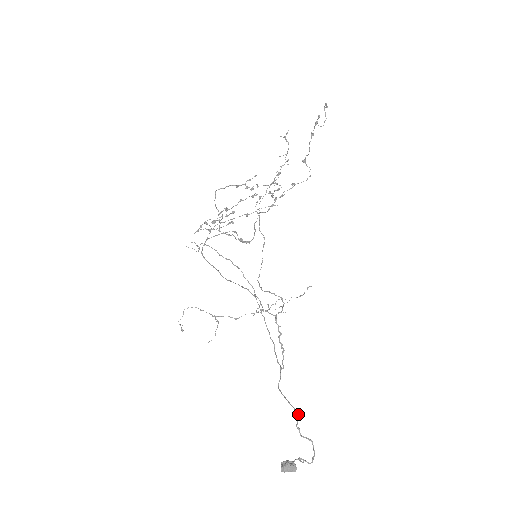
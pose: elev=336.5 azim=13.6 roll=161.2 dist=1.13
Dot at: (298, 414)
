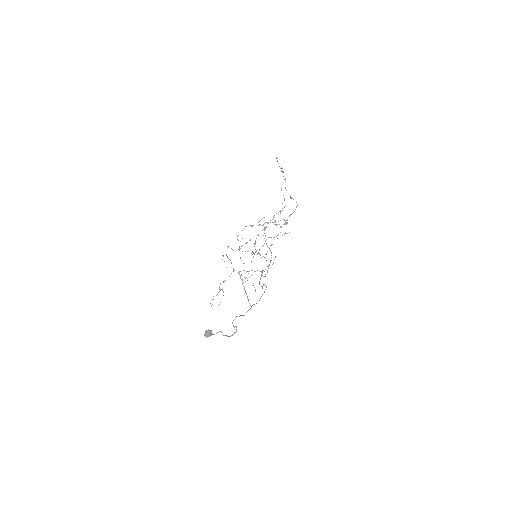
Dot at: (236, 316)
